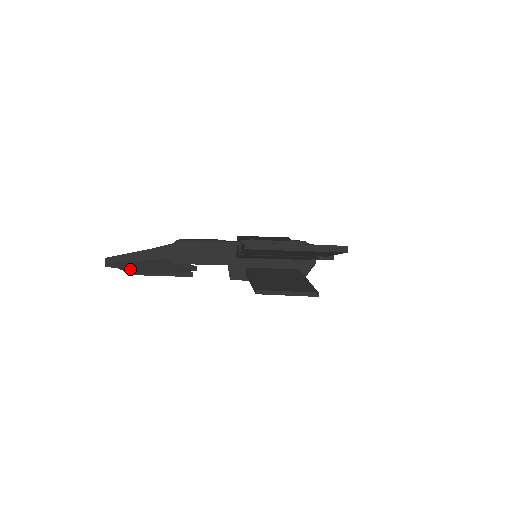
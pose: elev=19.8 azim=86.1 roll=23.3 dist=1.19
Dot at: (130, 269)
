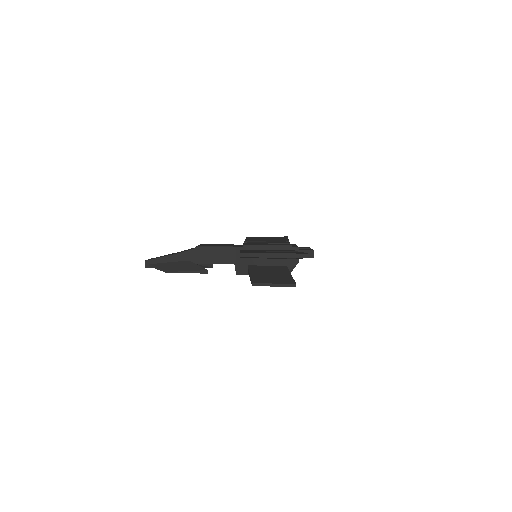
Dot at: (163, 269)
